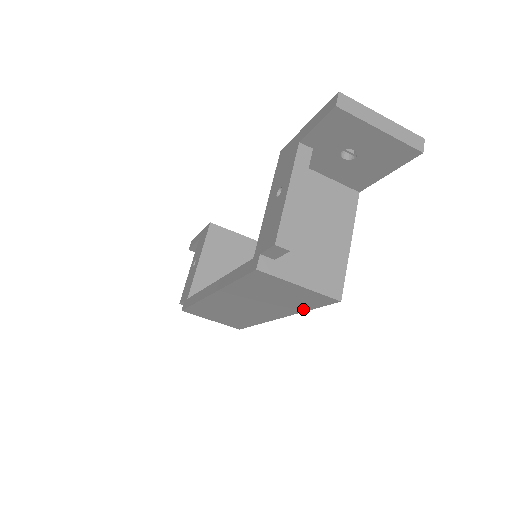
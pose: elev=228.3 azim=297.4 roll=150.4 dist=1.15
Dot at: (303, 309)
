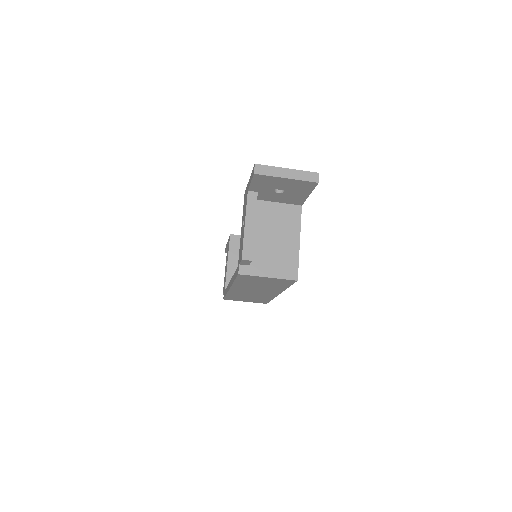
Dot at: (285, 287)
